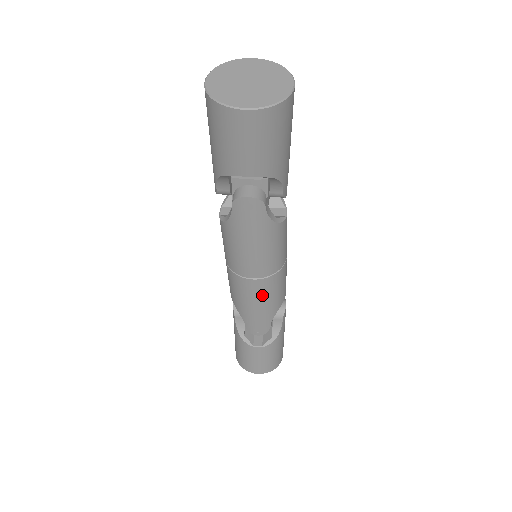
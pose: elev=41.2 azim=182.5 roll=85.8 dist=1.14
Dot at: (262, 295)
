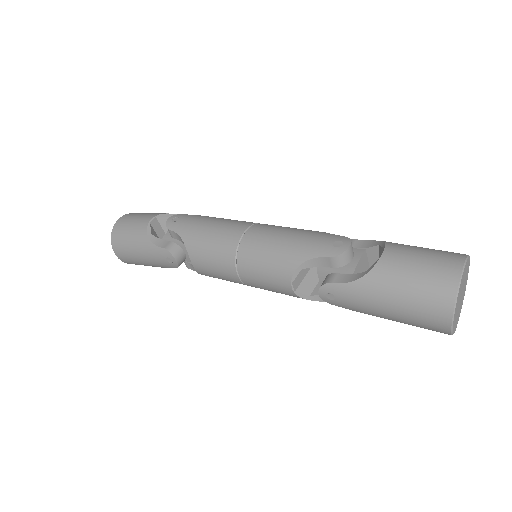
Dot at: occluded
